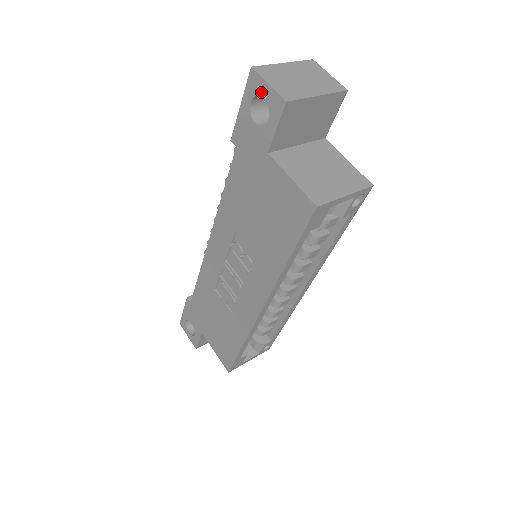
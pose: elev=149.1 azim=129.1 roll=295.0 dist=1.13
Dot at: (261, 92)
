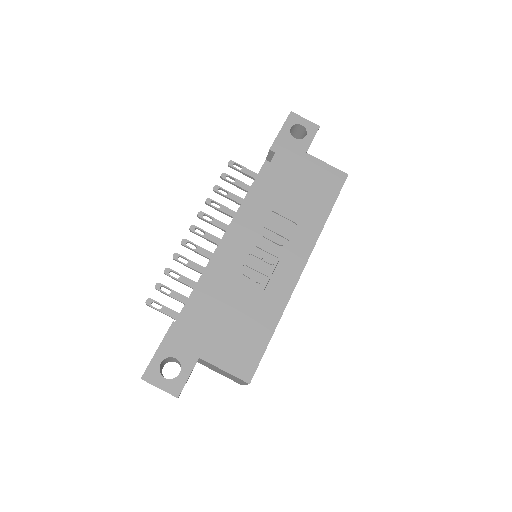
Dot at: (300, 122)
